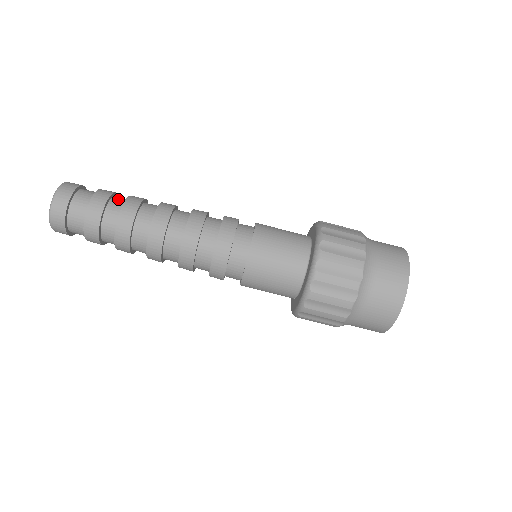
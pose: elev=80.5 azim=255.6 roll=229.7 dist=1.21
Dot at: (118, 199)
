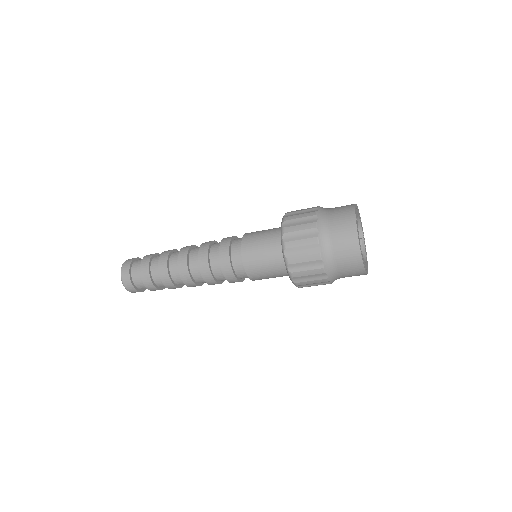
Dot at: (154, 271)
